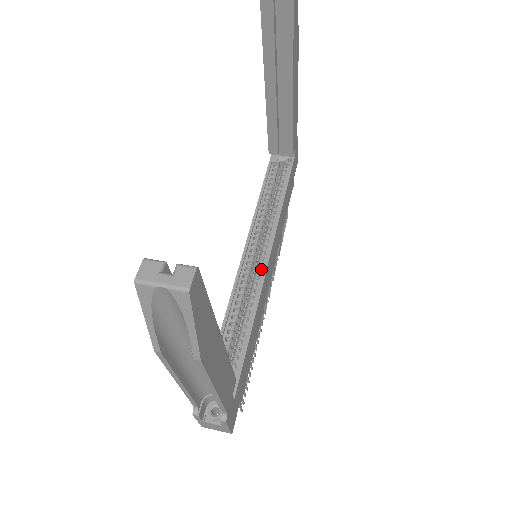
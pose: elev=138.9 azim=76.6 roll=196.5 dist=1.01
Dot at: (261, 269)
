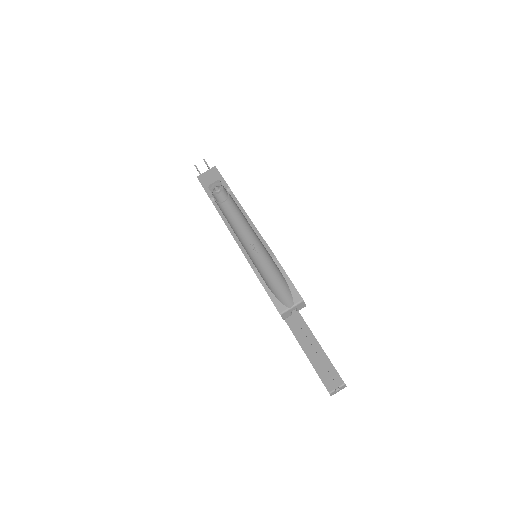
Dot at: occluded
